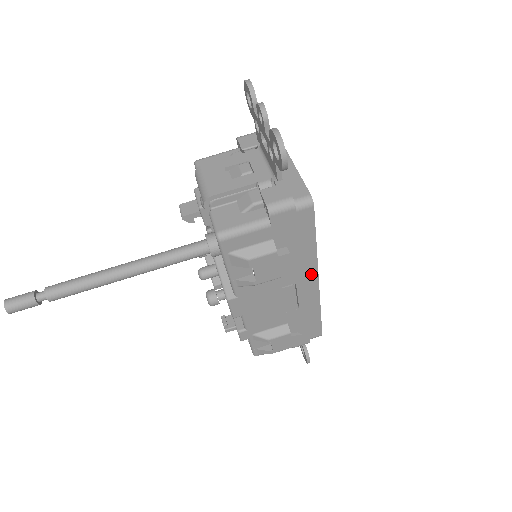
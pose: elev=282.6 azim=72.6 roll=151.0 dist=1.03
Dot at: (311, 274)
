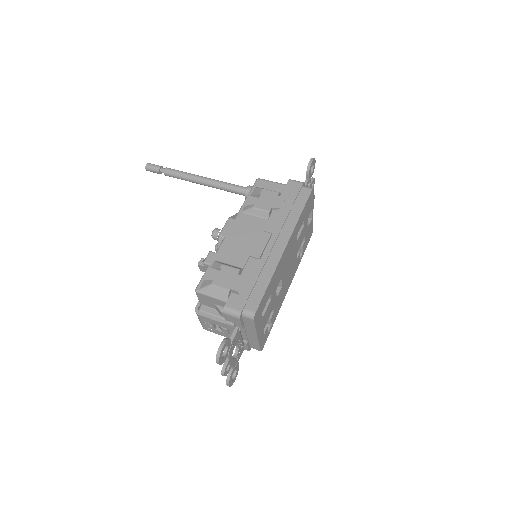
Dot at: (285, 235)
